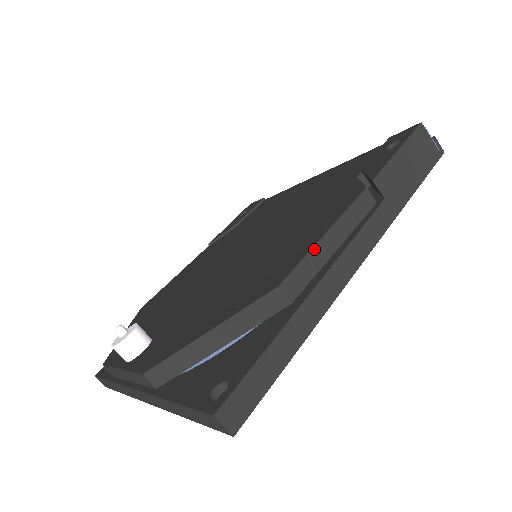
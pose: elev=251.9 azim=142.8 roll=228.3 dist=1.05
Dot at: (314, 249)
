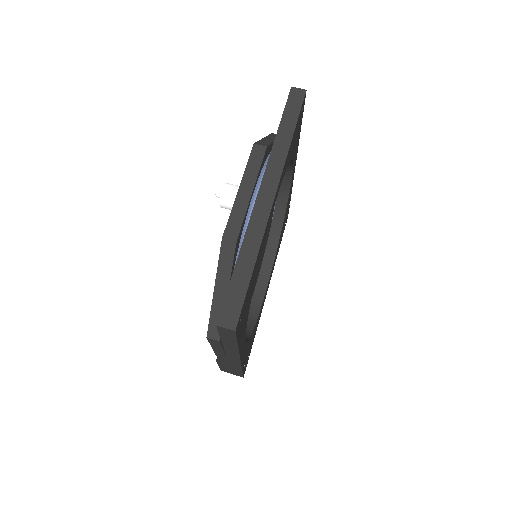
Dot at: occluded
